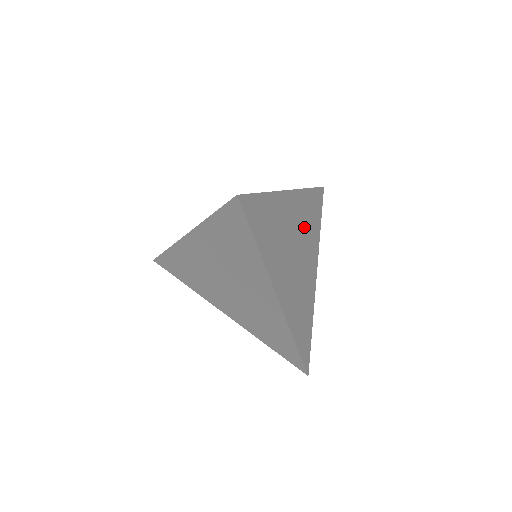
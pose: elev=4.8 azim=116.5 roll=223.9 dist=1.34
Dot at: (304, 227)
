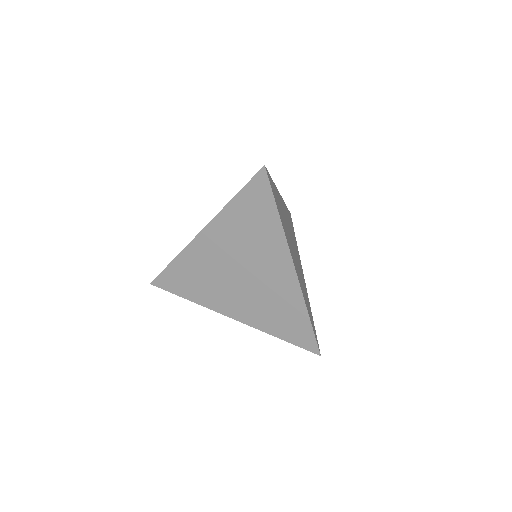
Dot at: (291, 231)
